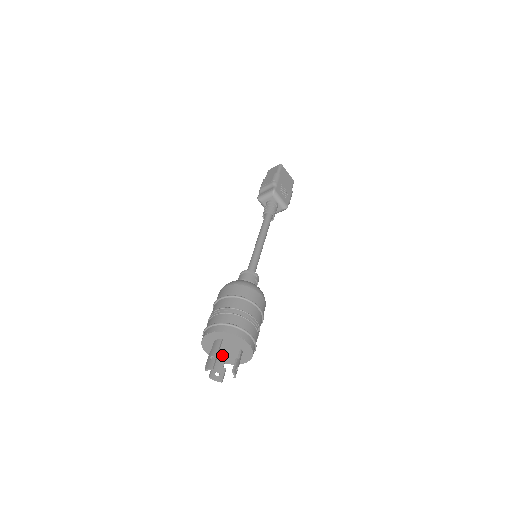
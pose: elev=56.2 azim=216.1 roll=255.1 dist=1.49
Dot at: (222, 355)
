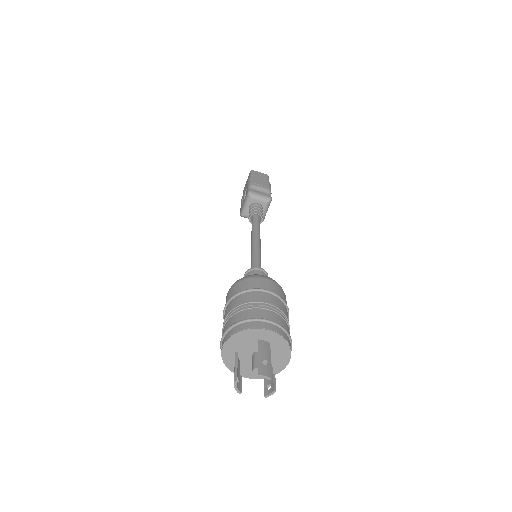
Dot at: (238, 357)
